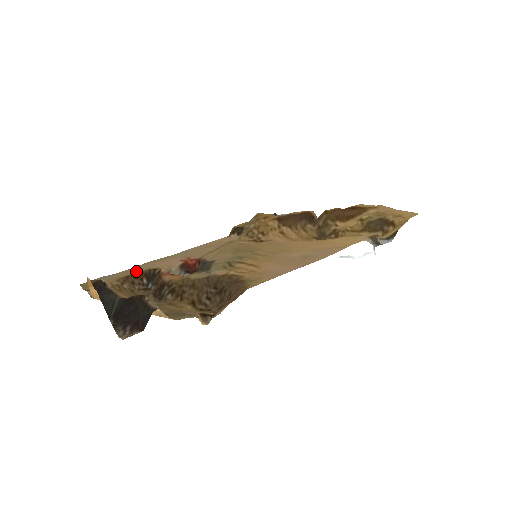
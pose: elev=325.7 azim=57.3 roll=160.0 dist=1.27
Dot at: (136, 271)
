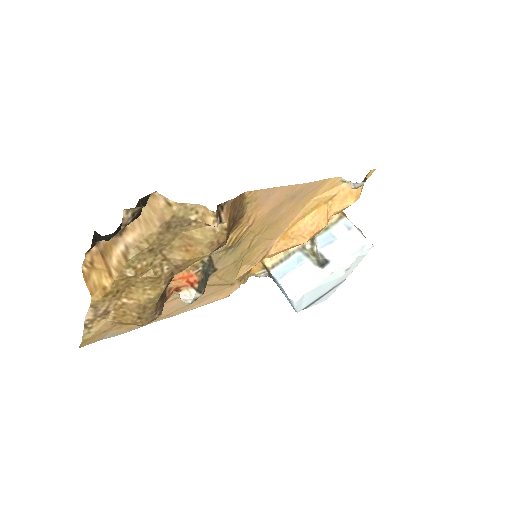
Dot at: occluded
